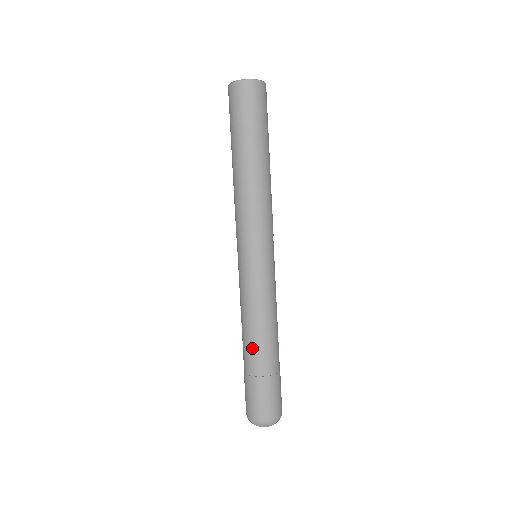
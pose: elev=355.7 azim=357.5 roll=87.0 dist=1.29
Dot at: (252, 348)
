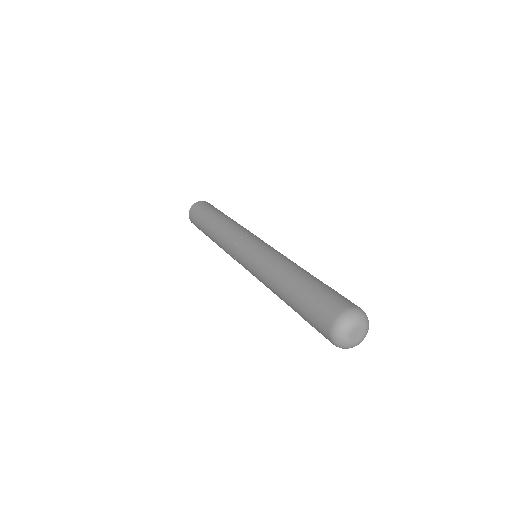
Dot at: (284, 289)
